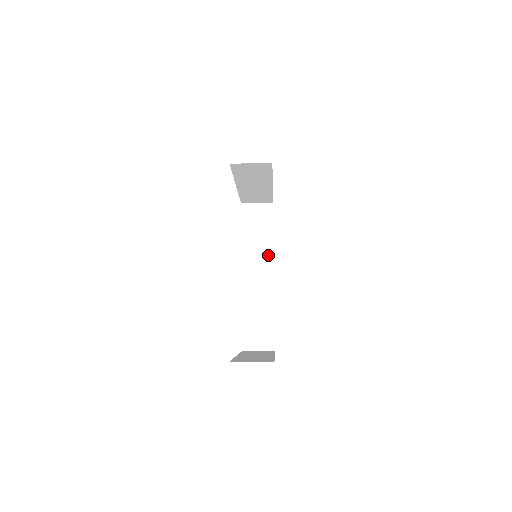
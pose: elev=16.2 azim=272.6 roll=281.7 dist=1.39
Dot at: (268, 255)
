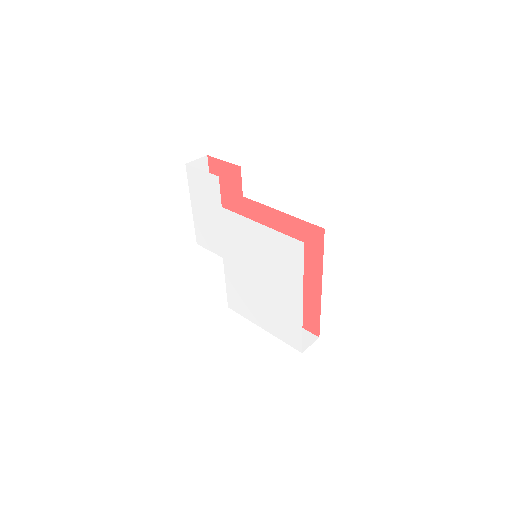
Dot at: occluded
